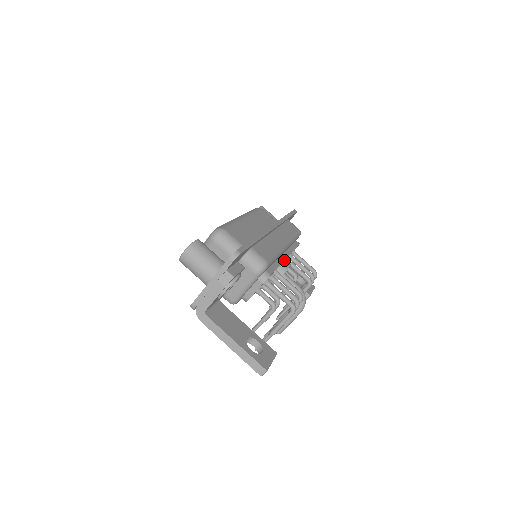
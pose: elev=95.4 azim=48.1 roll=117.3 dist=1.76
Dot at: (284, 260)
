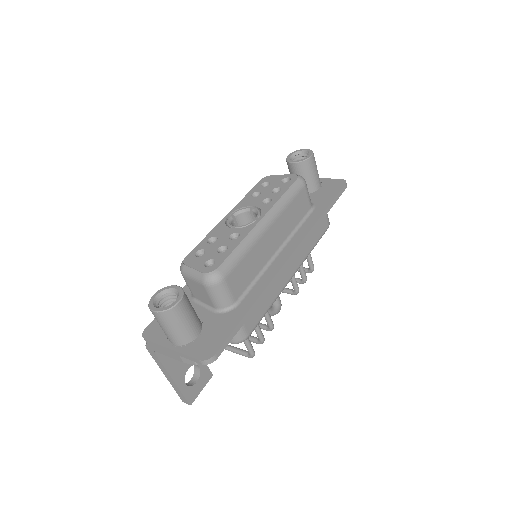
Dot at: occluded
